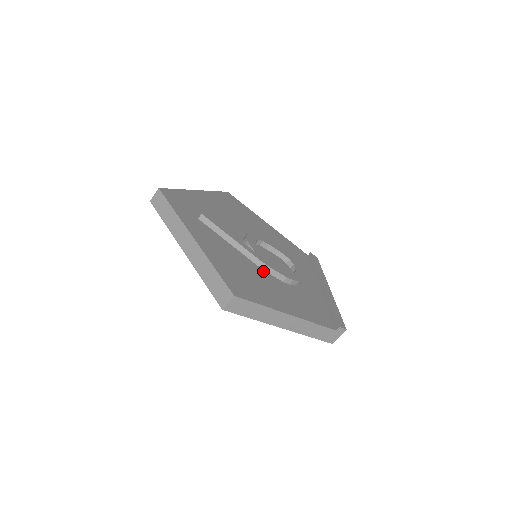
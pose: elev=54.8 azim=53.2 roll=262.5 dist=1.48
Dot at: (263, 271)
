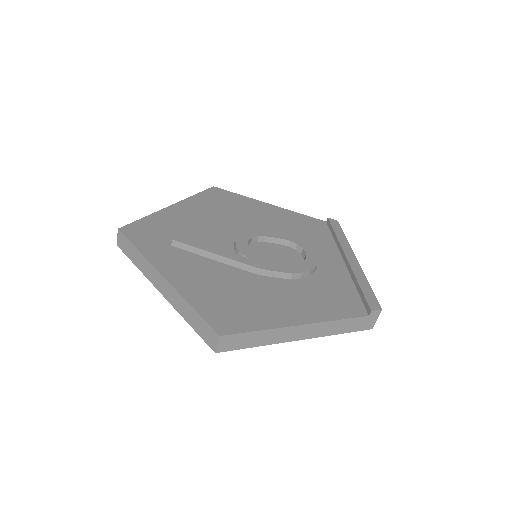
Dot at: (262, 277)
